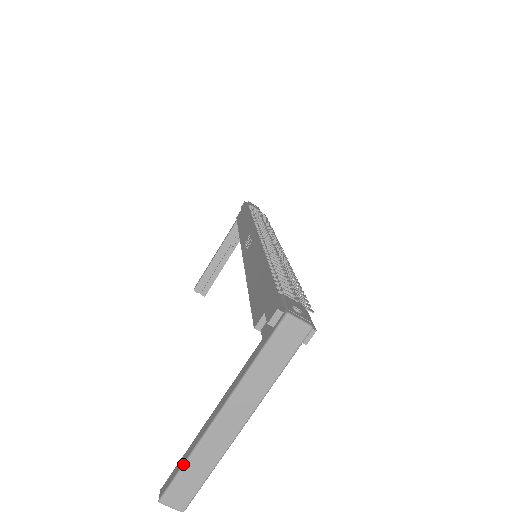
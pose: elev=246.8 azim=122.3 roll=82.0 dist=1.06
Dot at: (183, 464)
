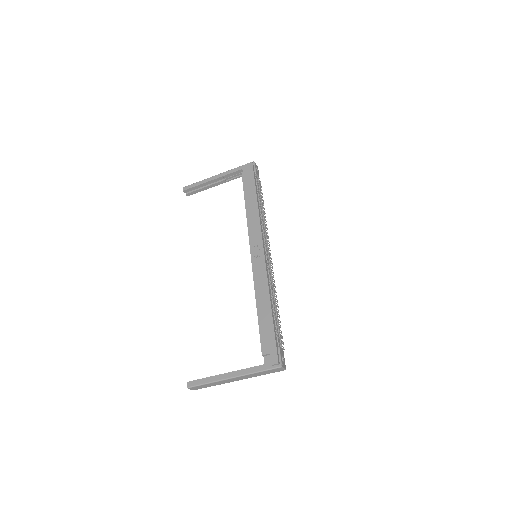
Dot at: (206, 383)
